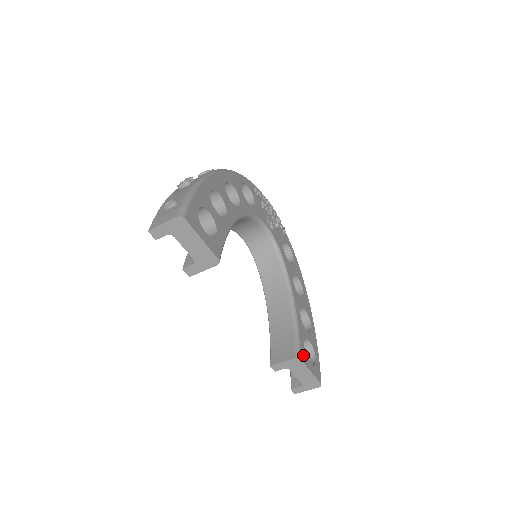
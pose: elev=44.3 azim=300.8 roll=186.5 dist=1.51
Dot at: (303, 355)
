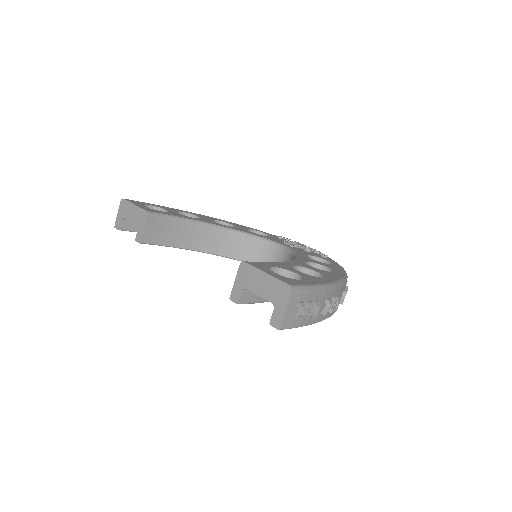
Dot at: (258, 265)
